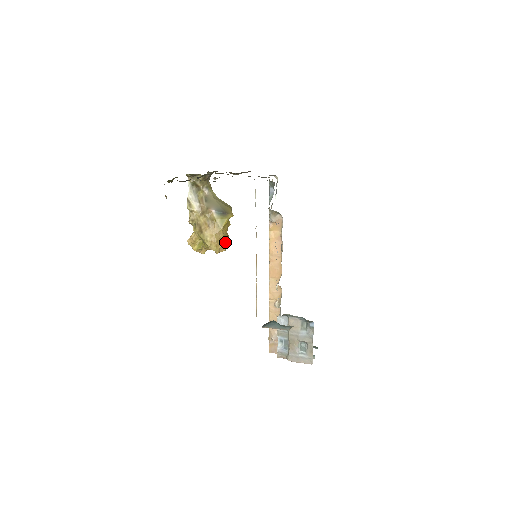
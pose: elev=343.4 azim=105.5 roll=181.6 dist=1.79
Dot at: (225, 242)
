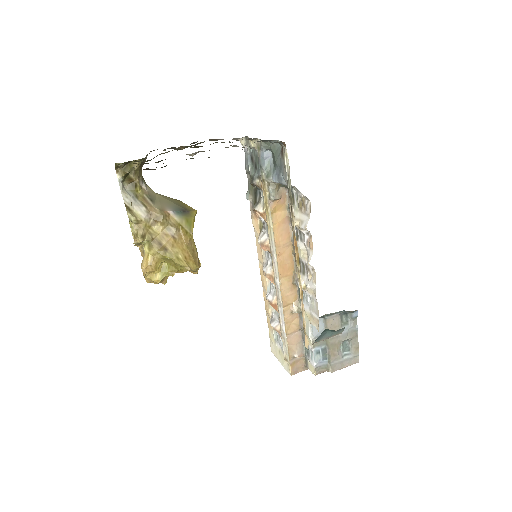
Dot at: occluded
